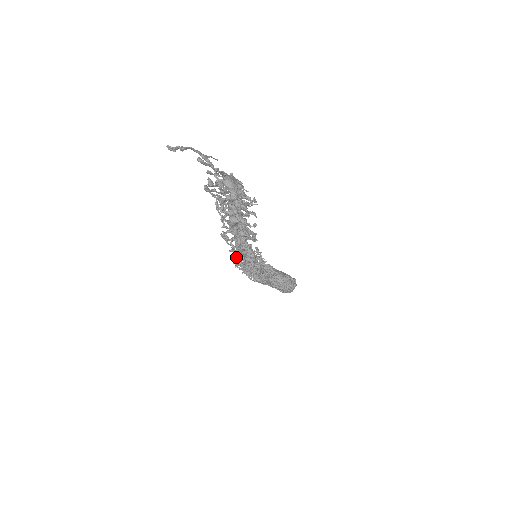
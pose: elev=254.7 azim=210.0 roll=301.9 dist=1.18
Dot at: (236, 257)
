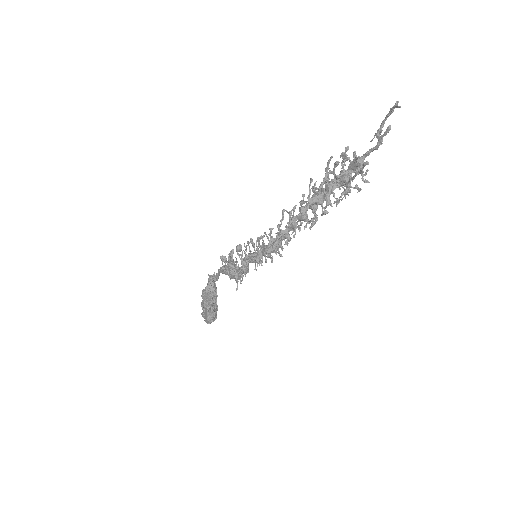
Dot at: (278, 237)
